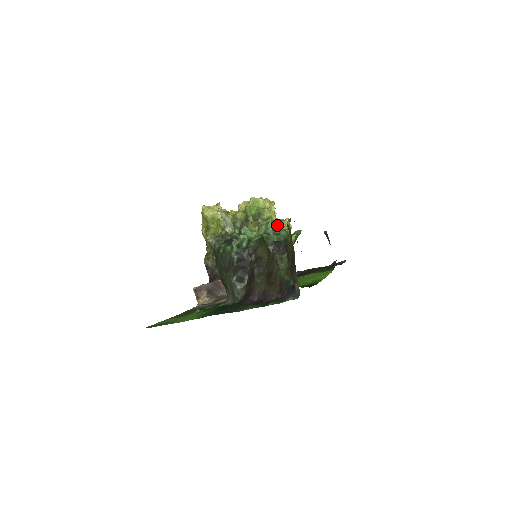
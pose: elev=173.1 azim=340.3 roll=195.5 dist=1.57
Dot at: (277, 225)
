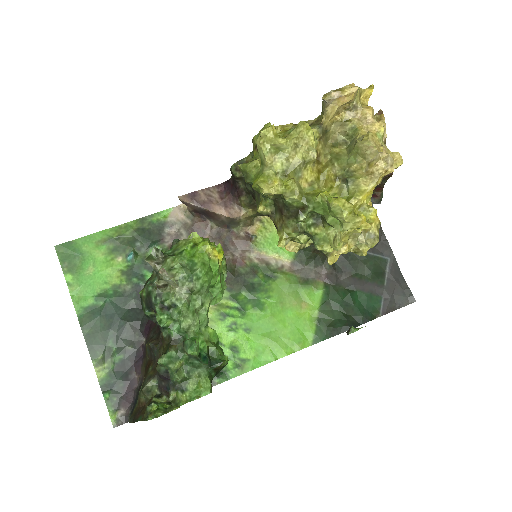
Dot at: (326, 255)
